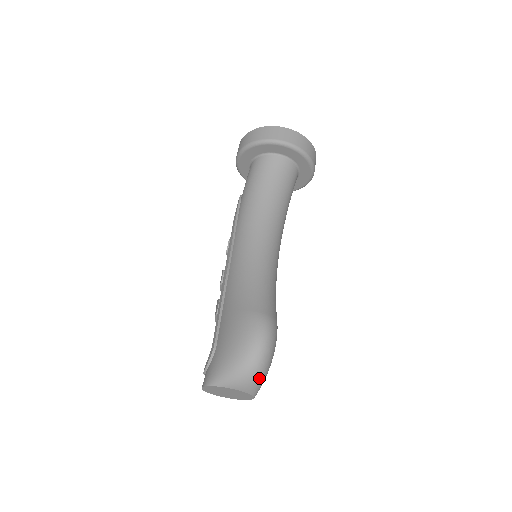
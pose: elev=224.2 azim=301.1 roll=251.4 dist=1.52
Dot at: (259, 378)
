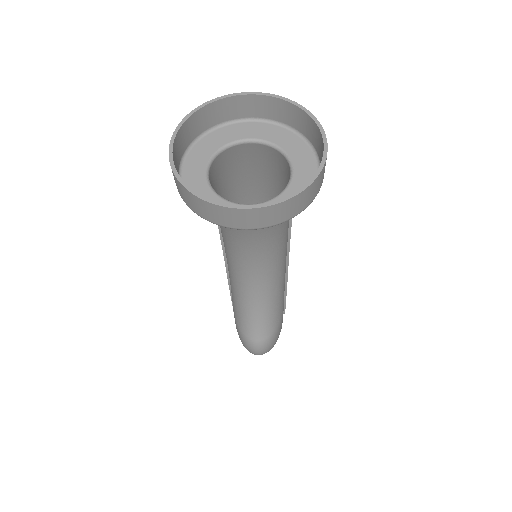
Dot at: occluded
